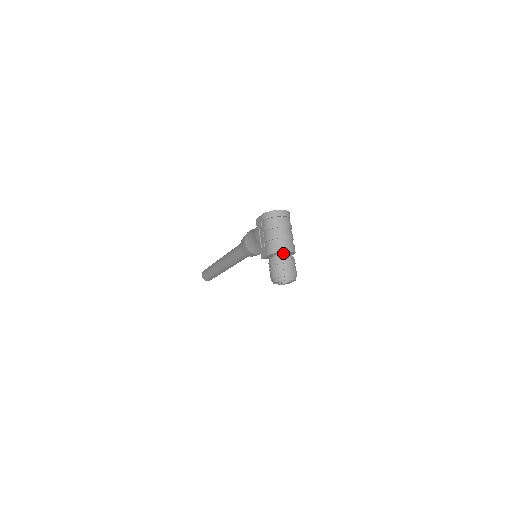
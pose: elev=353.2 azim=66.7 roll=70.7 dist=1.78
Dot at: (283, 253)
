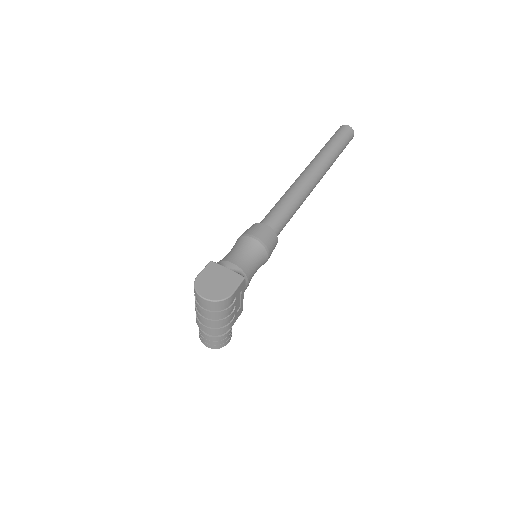
Dot at: occluded
